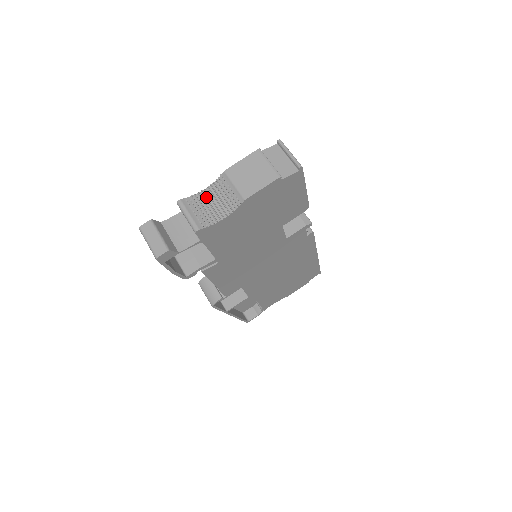
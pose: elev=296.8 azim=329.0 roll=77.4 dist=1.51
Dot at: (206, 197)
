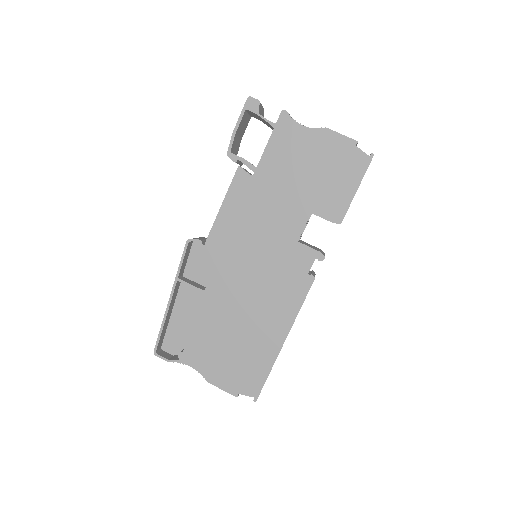
Dot at: occluded
